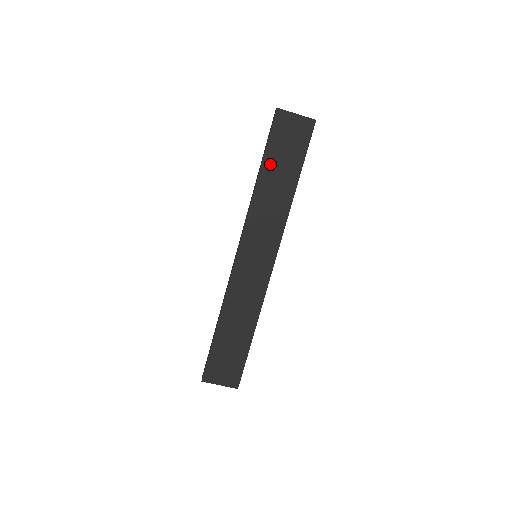
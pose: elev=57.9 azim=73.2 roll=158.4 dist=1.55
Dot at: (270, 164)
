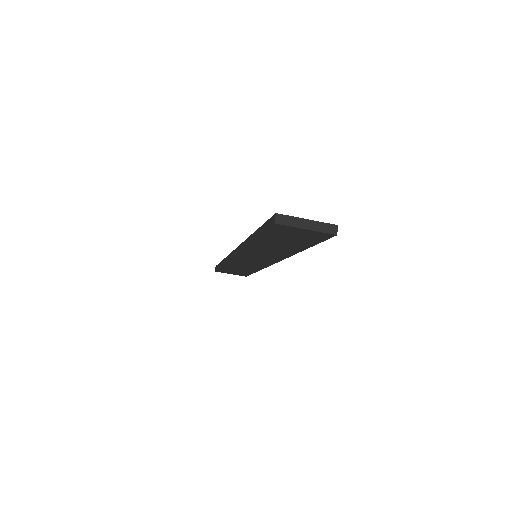
Dot at: (267, 240)
